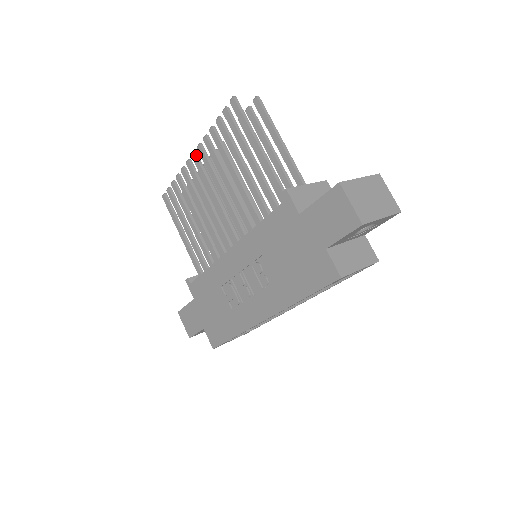
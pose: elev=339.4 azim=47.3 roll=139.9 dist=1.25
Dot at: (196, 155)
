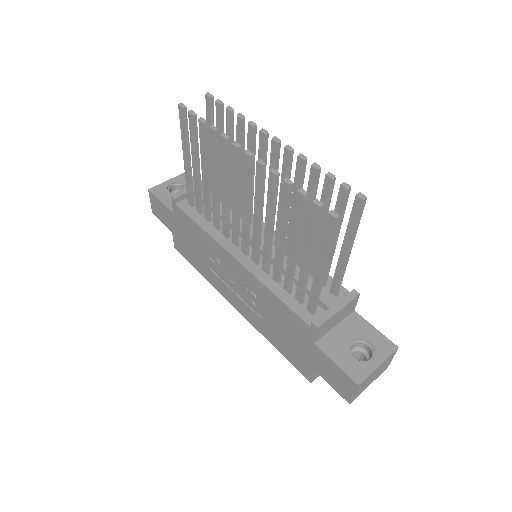
Dot at: (251, 160)
